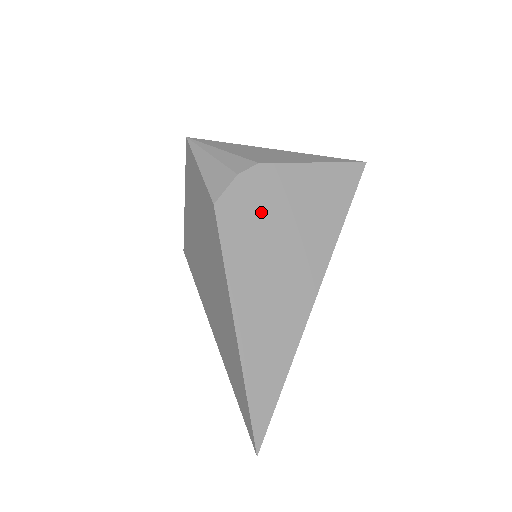
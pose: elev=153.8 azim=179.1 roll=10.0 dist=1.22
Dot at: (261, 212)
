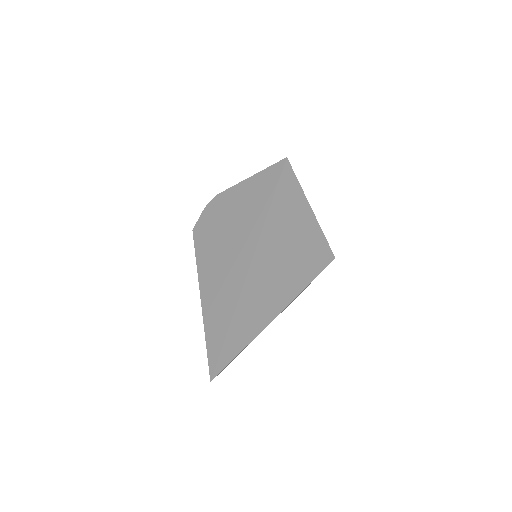
Dot at: (216, 224)
